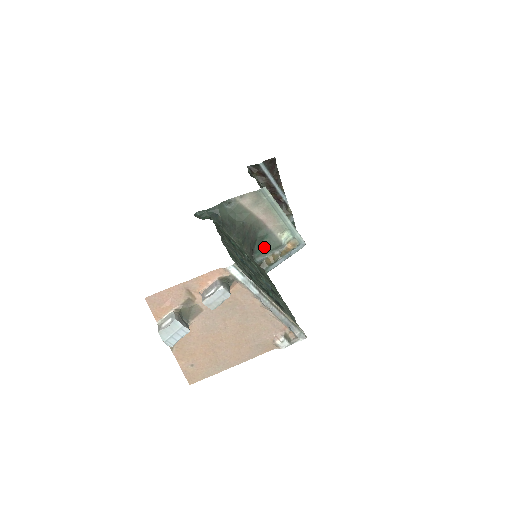
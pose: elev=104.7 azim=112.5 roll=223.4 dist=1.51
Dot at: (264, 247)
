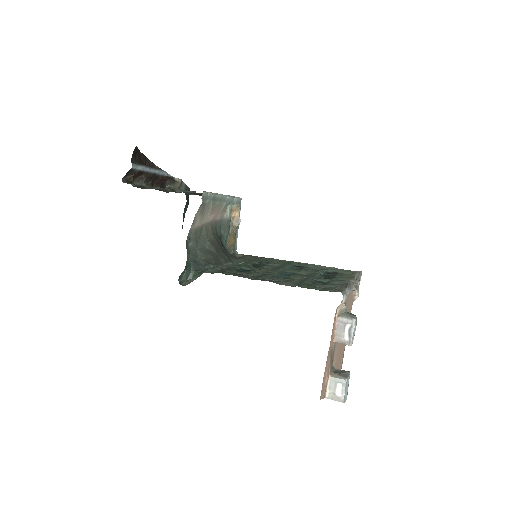
Dot at: (223, 238)
